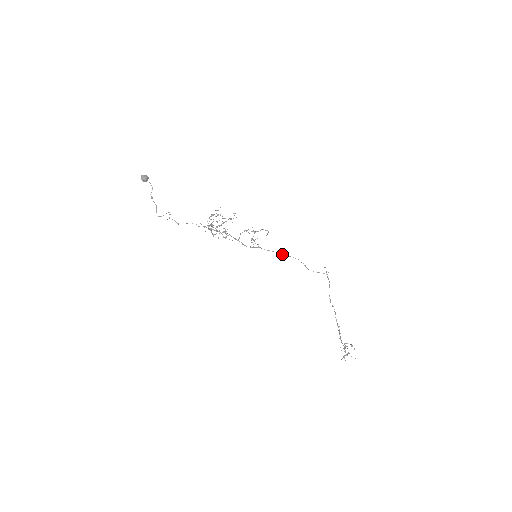
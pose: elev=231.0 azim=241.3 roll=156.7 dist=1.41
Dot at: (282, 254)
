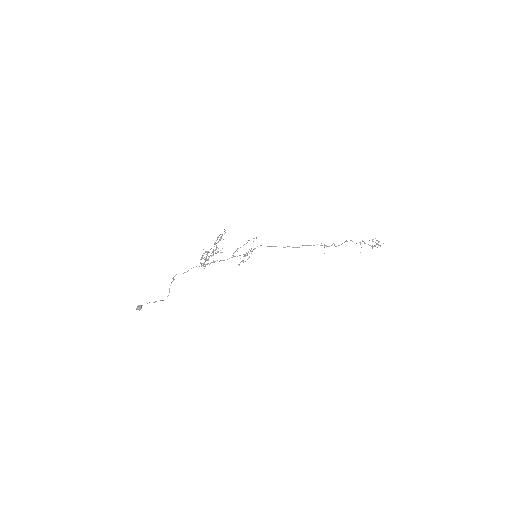
Dot at: occluded
